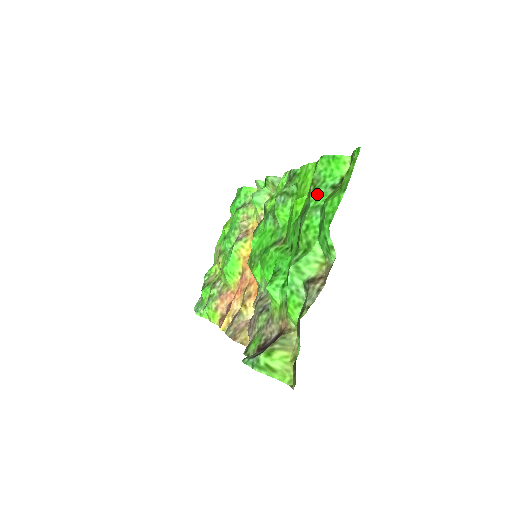
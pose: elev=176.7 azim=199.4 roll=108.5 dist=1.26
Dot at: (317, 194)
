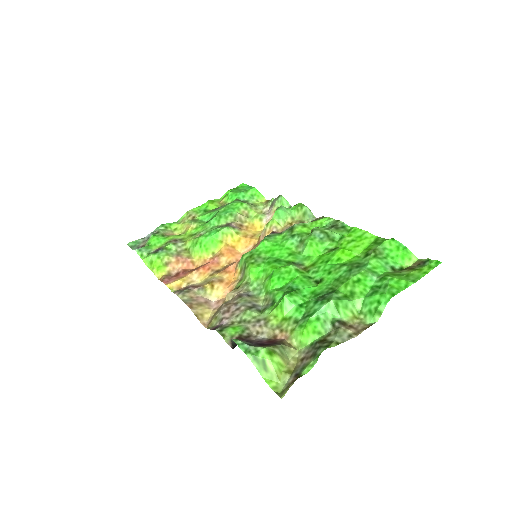
Dot at: (377, 263)
